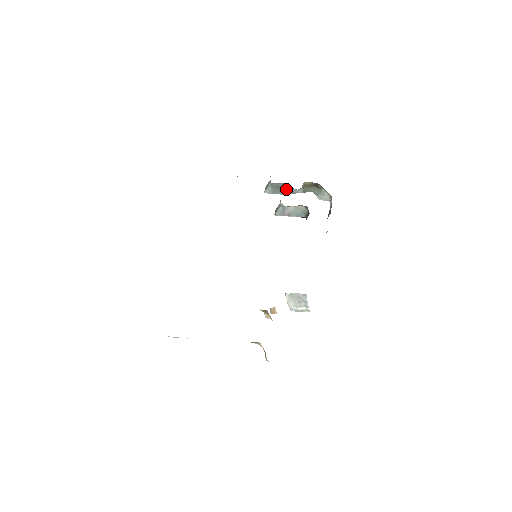
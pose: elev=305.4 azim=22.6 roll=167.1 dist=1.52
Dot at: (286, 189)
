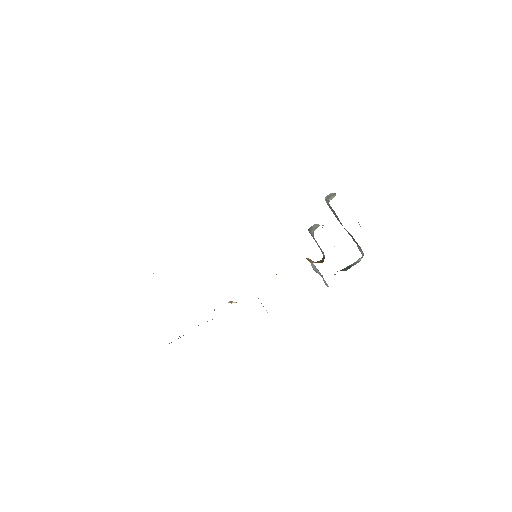
Dot at: (337, 217)
